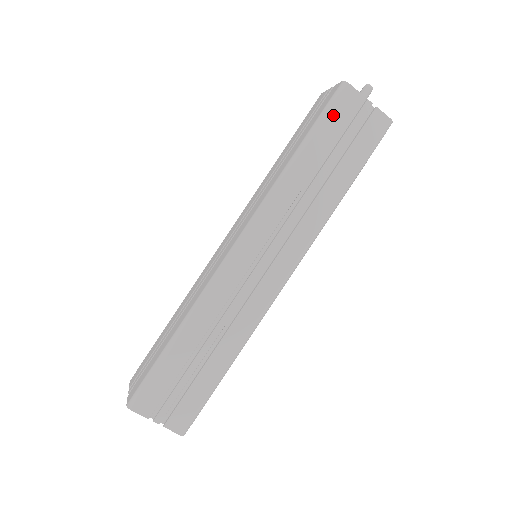
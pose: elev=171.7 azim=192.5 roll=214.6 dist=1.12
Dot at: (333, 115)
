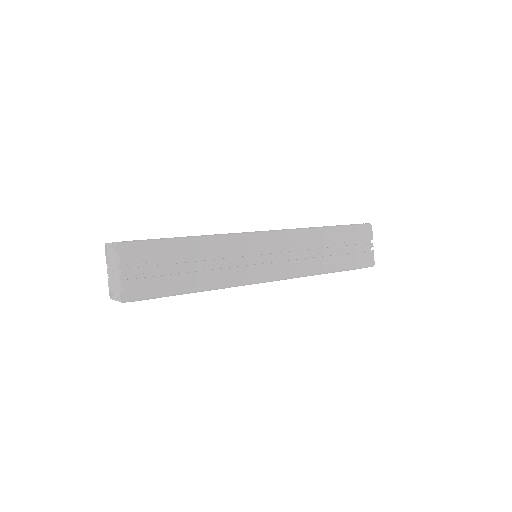
Dot at: (356, 231)
